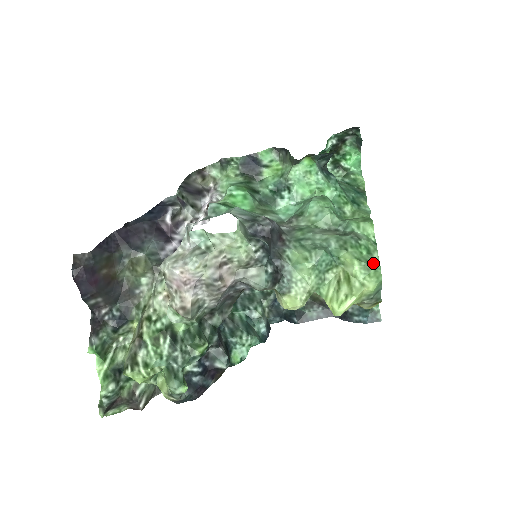
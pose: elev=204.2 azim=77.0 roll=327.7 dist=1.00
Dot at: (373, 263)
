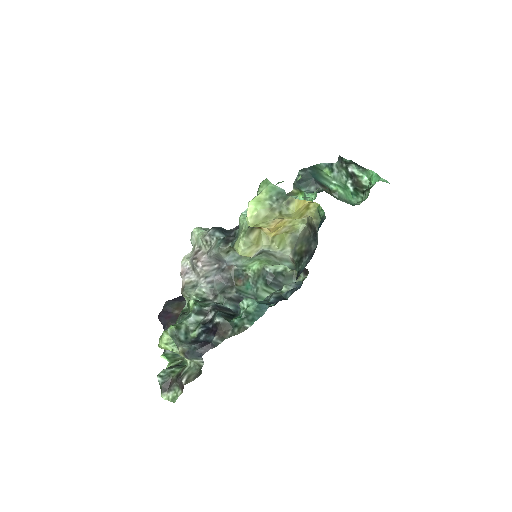
Dot at: occluded
